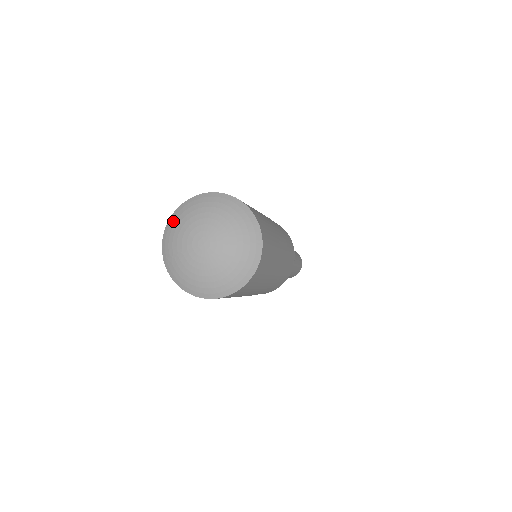
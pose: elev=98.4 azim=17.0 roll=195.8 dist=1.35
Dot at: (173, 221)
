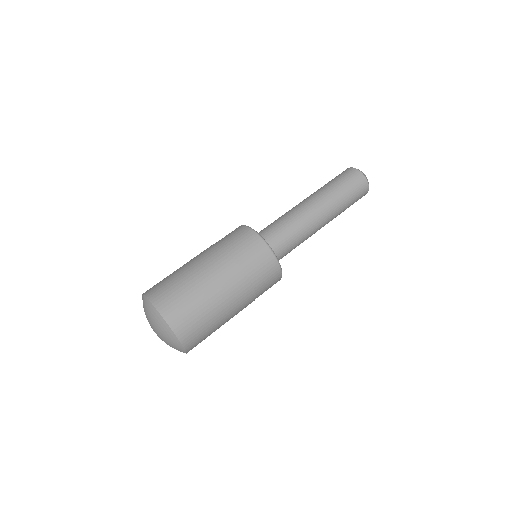
Dot at: occluded
